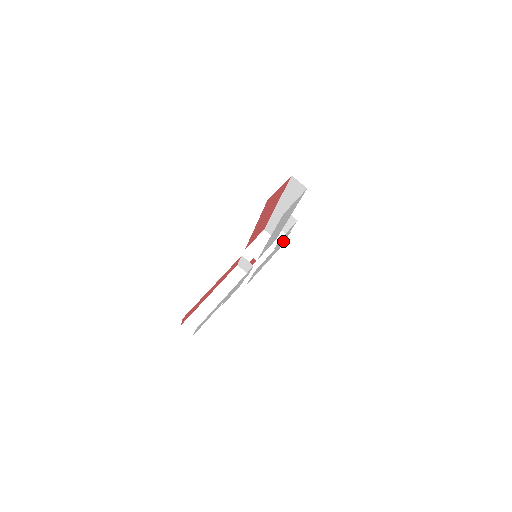
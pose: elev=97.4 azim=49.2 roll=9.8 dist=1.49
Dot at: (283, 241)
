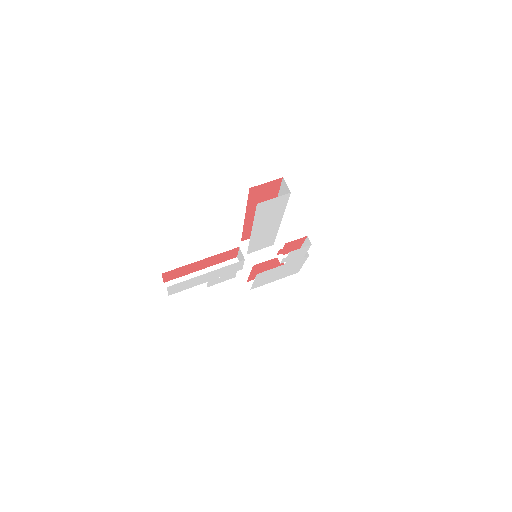
Dot at: (300, 263)
